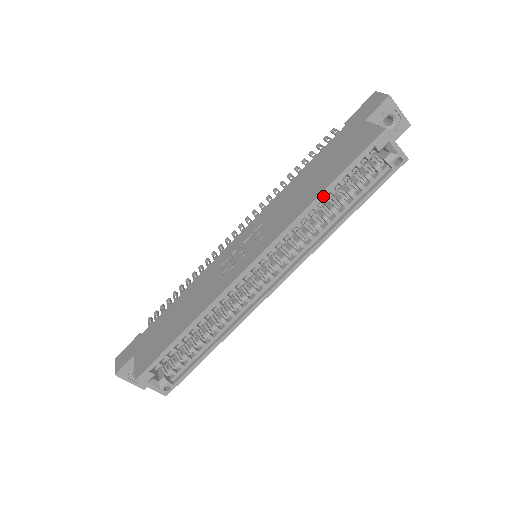
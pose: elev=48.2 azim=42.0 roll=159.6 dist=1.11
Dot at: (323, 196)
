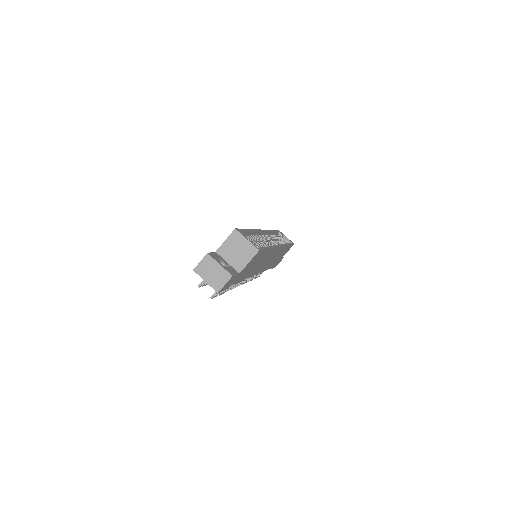
Dot at: (273, 231)
